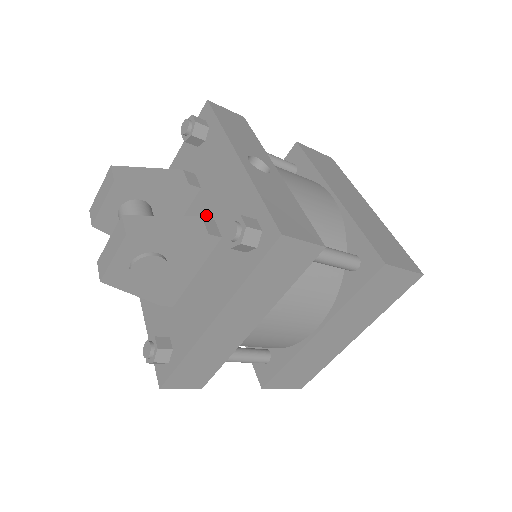
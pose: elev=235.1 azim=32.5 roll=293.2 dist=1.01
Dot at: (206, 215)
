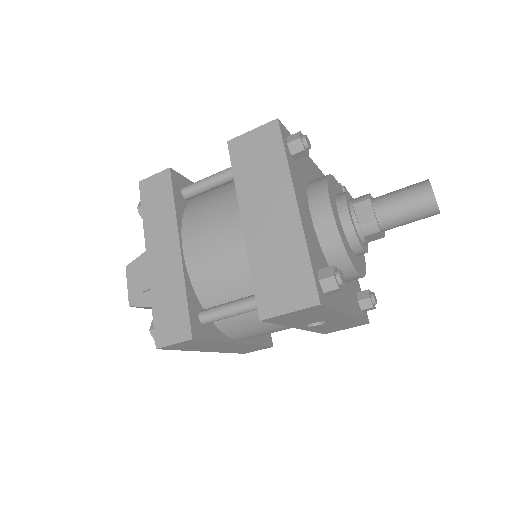
Dot at: occluded
